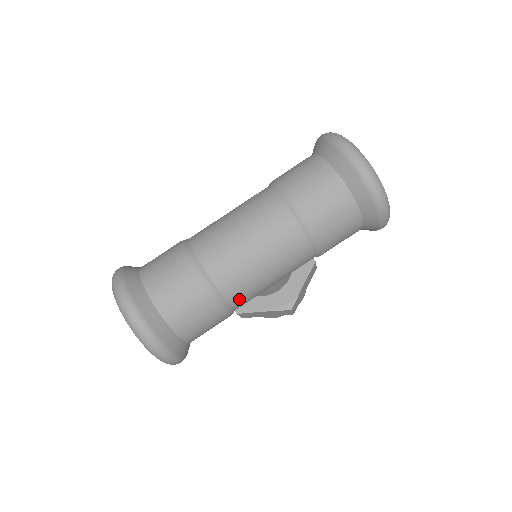
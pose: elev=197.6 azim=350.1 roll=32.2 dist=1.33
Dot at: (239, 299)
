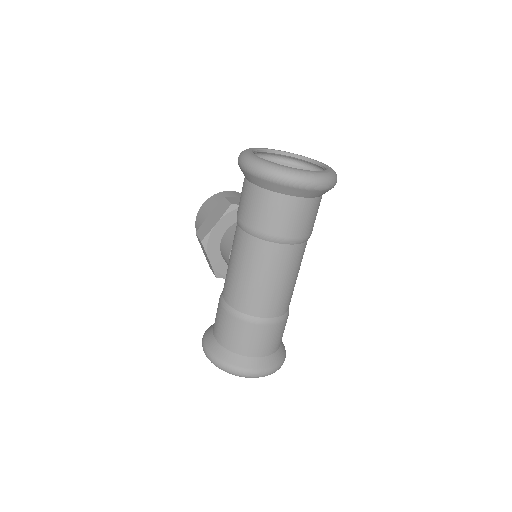
Dot at: occluded
